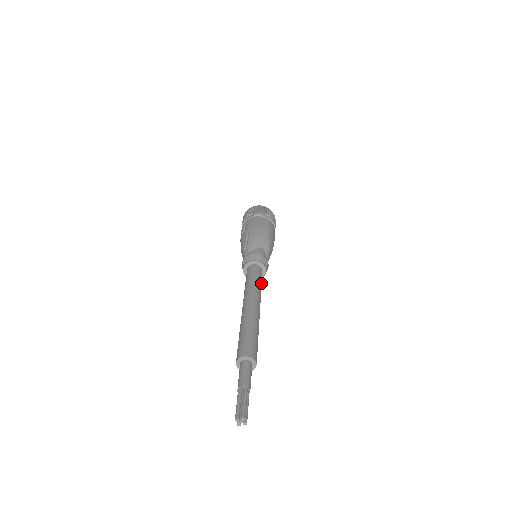
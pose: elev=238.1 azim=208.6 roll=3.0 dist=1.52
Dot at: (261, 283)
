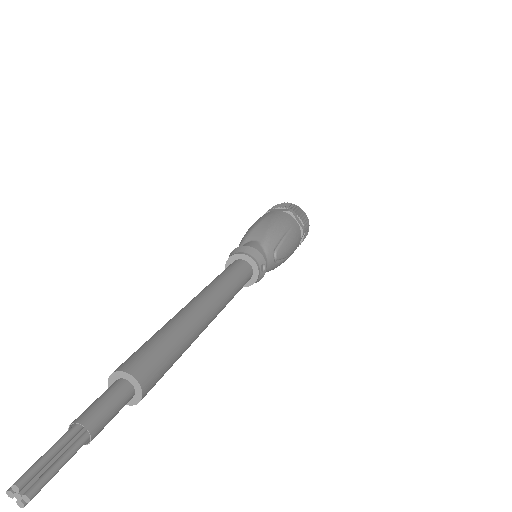
Dot at: (235, 277)
